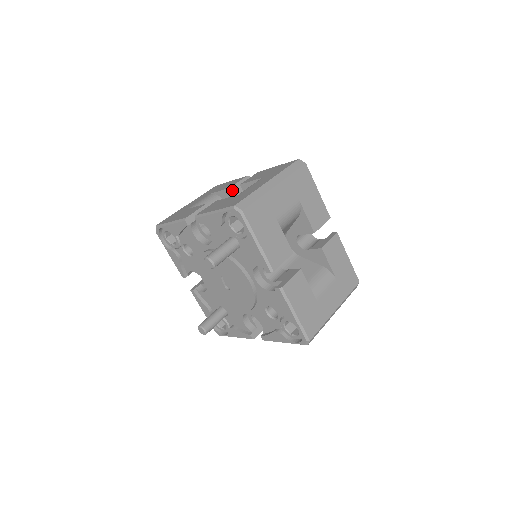
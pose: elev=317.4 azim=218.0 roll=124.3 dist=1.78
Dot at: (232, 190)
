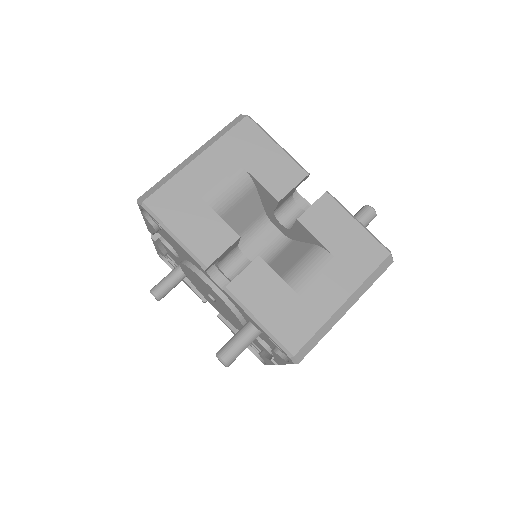
Dot at: (279, 202)
